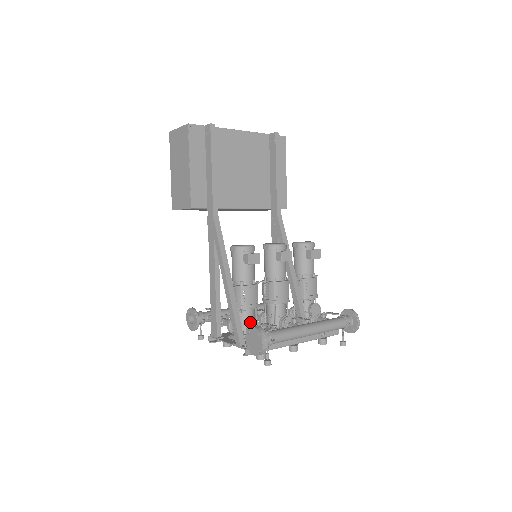
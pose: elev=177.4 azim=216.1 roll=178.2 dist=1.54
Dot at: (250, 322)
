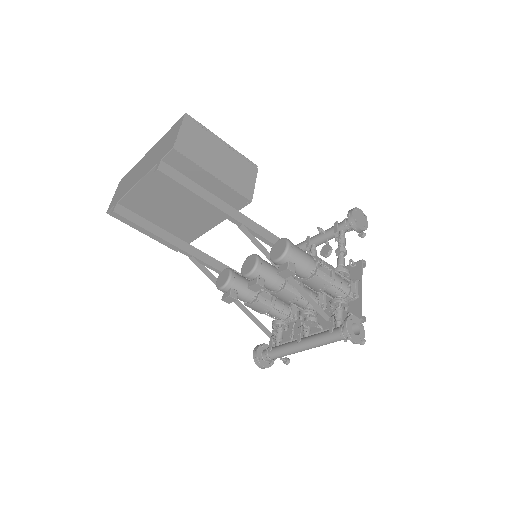
Dot at: (272, 321)
